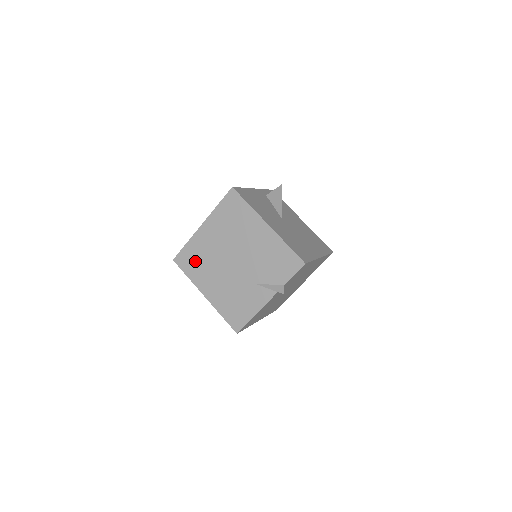
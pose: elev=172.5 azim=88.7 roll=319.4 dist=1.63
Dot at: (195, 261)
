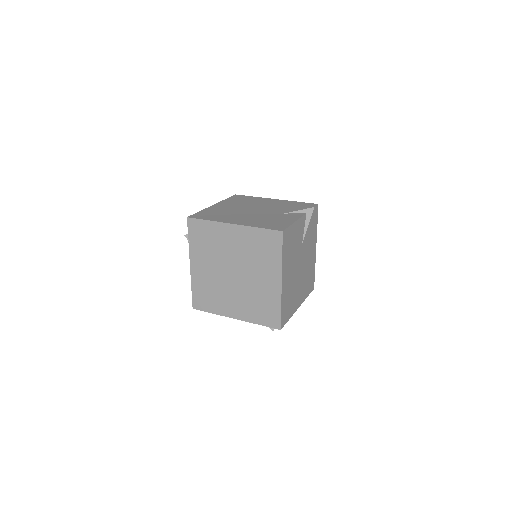
Dot at: (214, 214)
